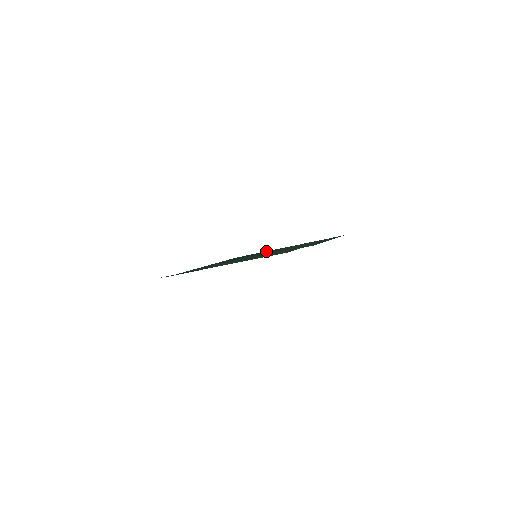
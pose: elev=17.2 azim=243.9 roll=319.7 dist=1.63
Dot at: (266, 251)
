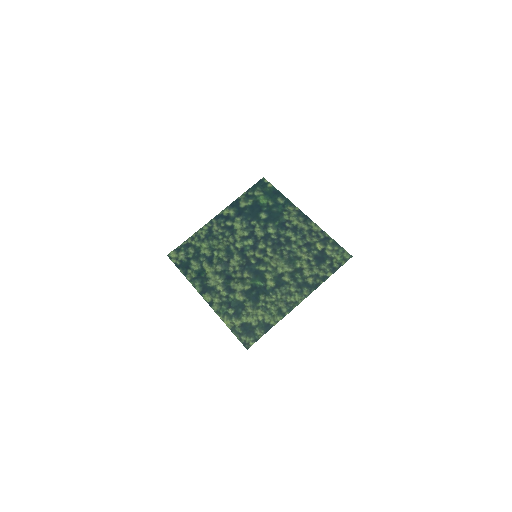
Dot at: (287, 203)
